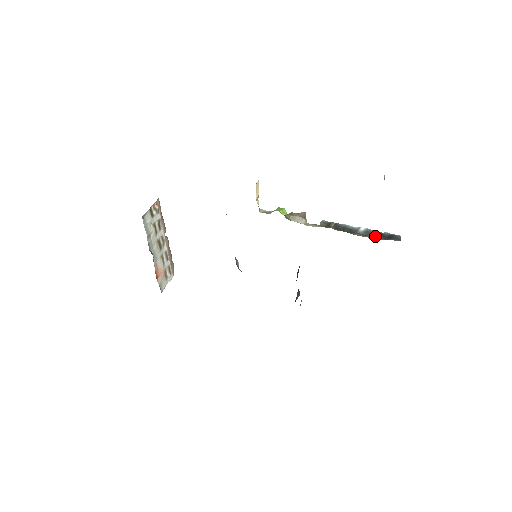
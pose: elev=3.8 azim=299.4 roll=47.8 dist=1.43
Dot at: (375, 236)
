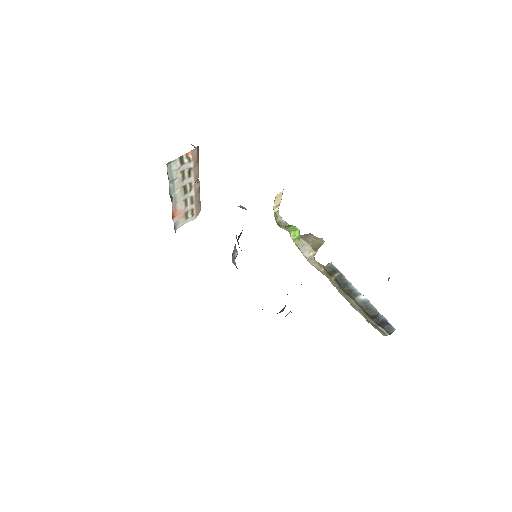
Dot at: (369, 313)
